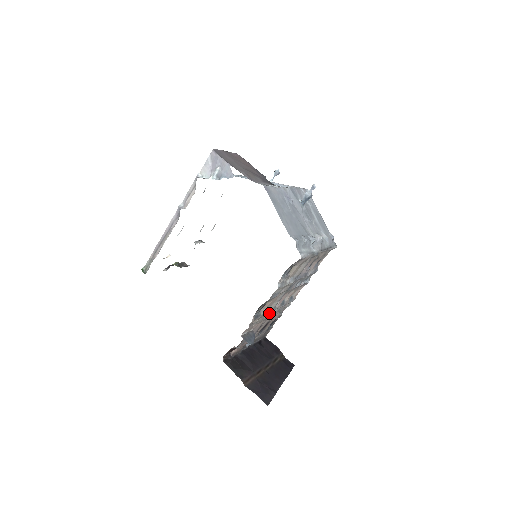
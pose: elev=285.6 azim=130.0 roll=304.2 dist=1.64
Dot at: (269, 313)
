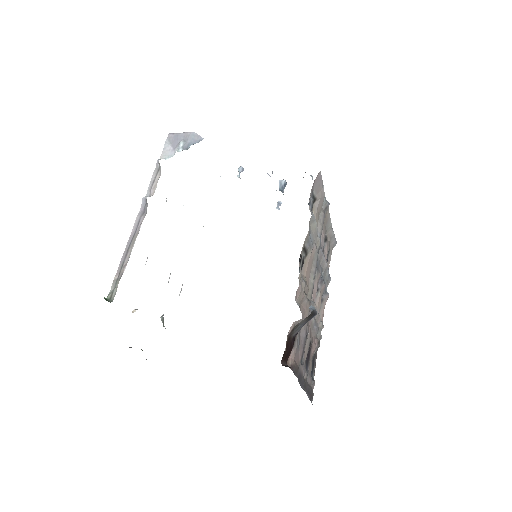
Dot at: (310, 297)
